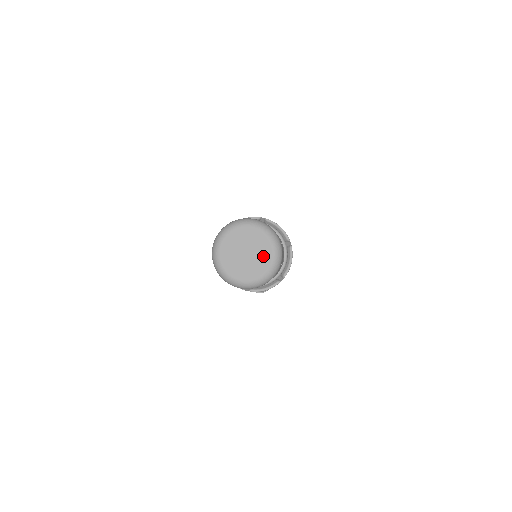
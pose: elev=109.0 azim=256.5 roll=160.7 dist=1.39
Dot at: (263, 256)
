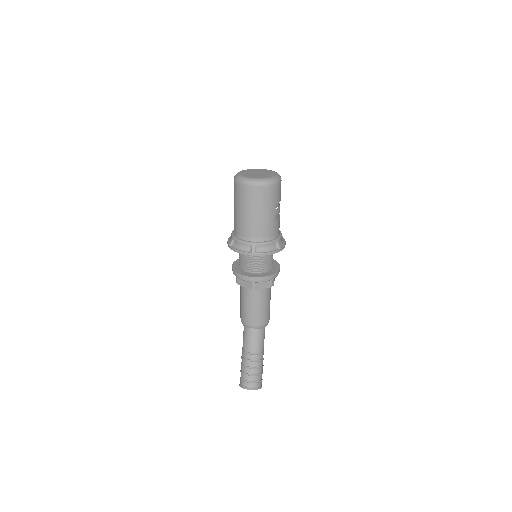
Dot at: (269, 174)
